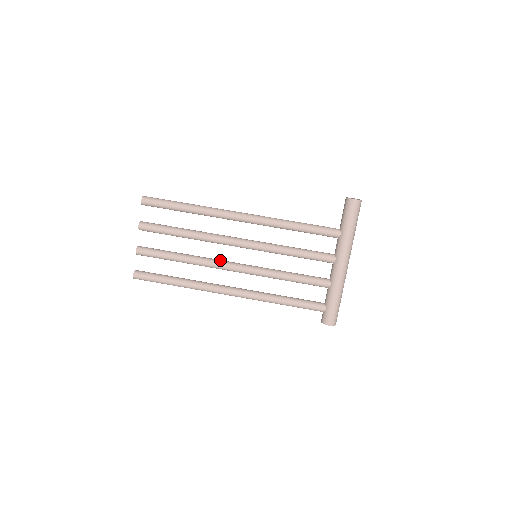
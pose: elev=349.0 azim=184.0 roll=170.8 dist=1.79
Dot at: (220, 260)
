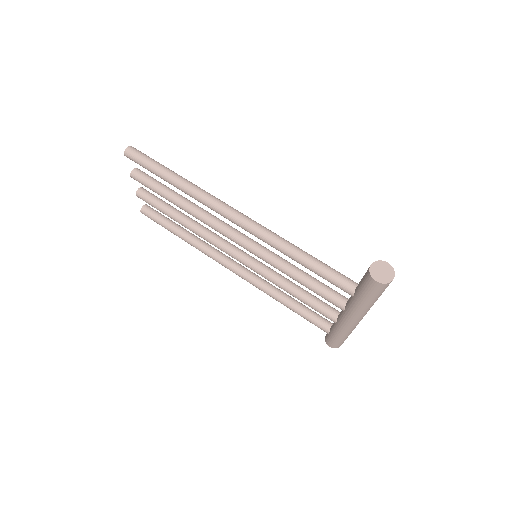
Dot at: (219, 240)
